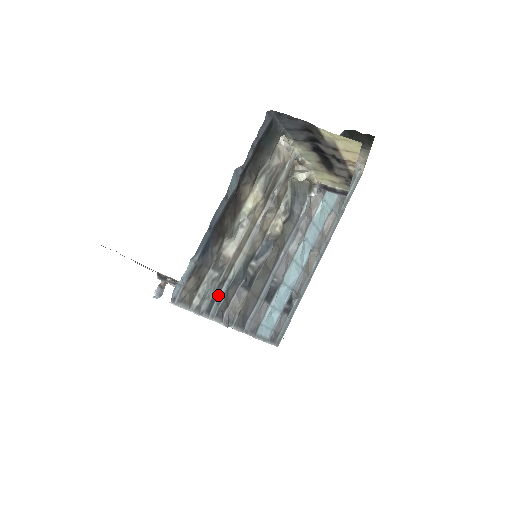
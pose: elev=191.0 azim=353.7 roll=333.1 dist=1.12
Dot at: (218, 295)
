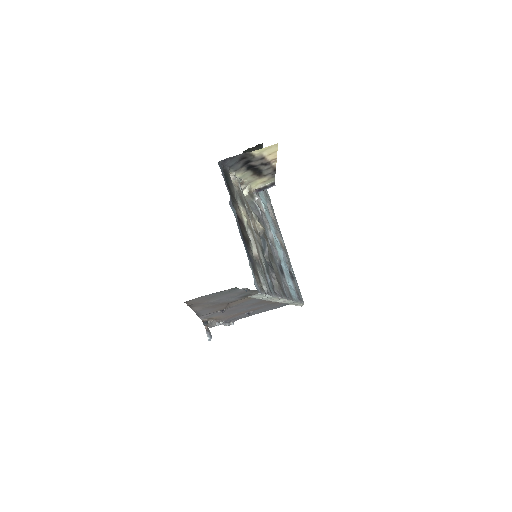
Dot at: (267, 281)
